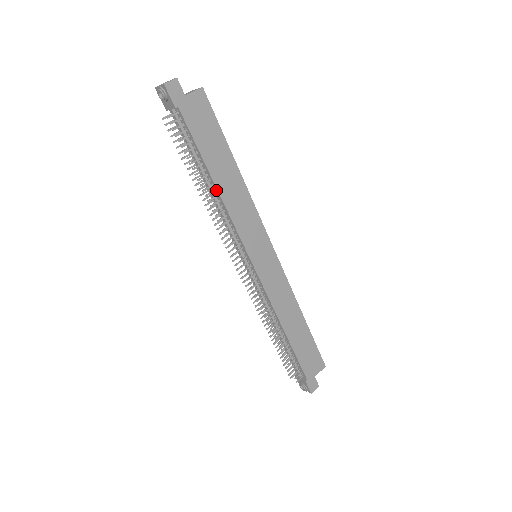
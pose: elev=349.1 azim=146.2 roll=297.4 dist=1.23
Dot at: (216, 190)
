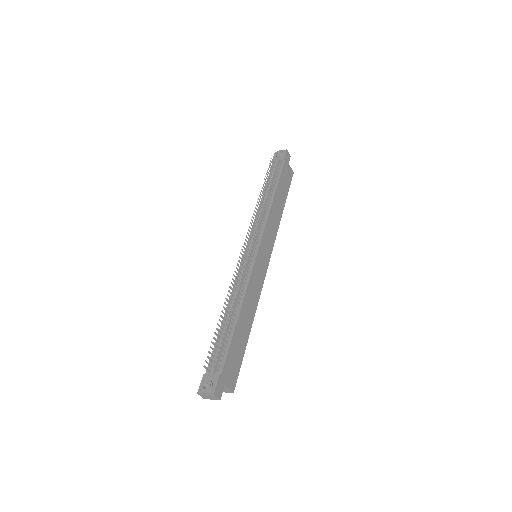
Dot at: (272, 200)
